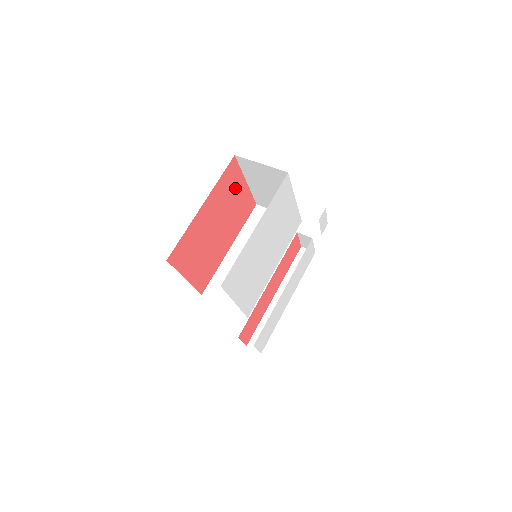
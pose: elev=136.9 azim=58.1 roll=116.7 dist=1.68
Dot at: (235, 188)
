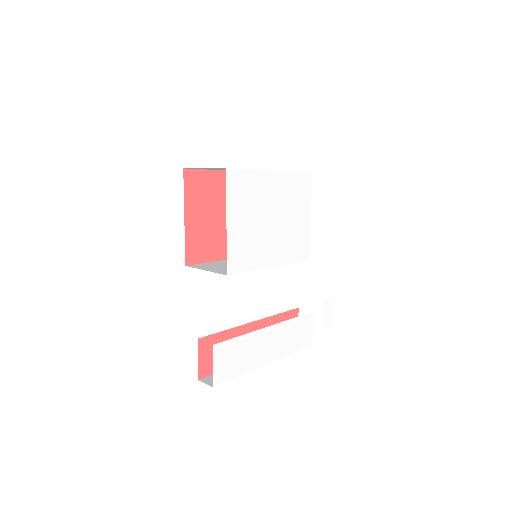
Dot at: occluded
